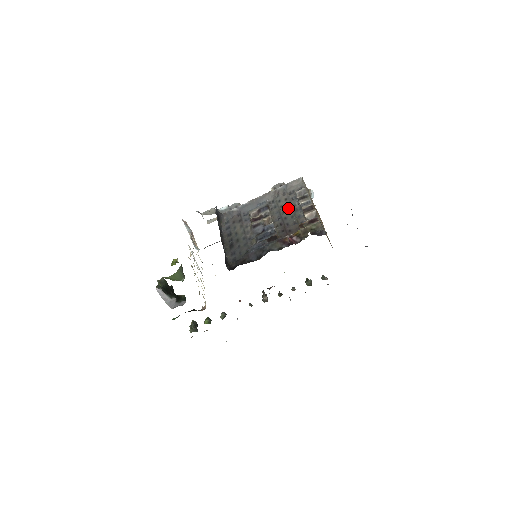
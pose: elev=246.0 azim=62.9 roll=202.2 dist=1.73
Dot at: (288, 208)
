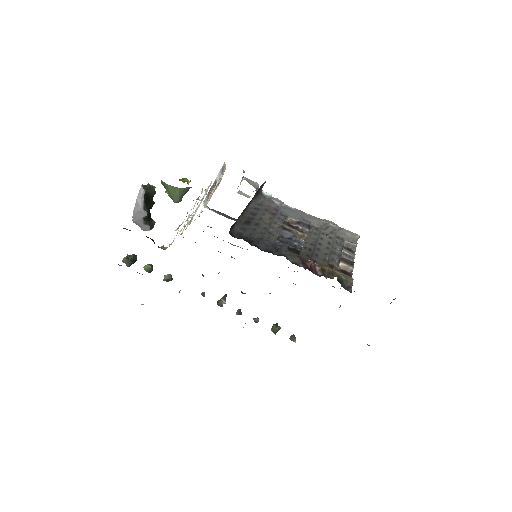
Dot at: (327, 245)
